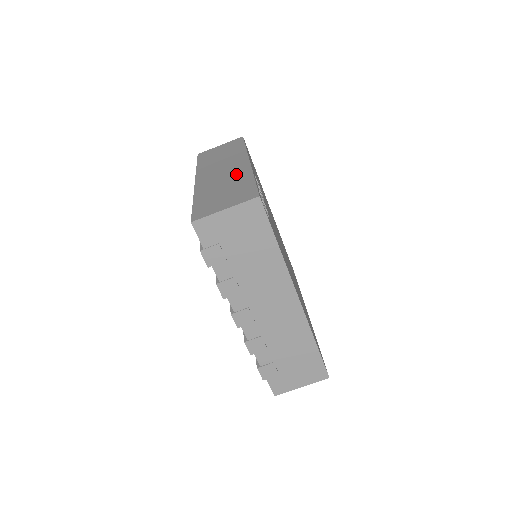
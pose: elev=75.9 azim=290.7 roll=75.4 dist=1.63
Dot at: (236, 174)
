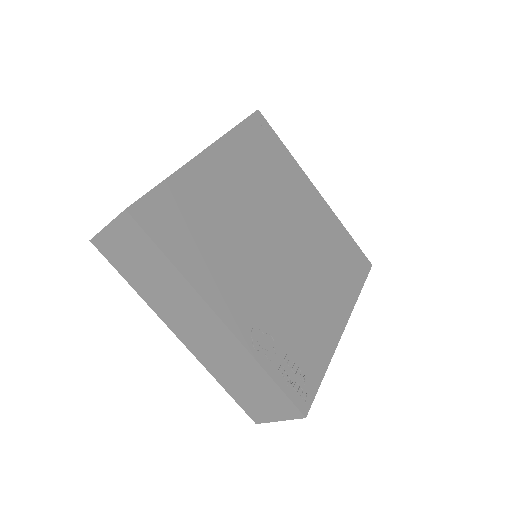
Dot at: (233, 354)
